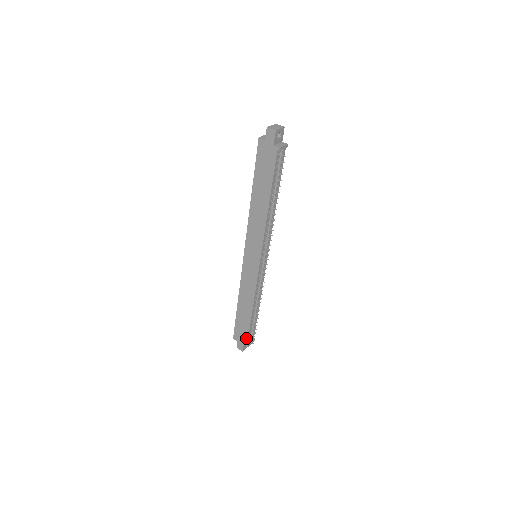
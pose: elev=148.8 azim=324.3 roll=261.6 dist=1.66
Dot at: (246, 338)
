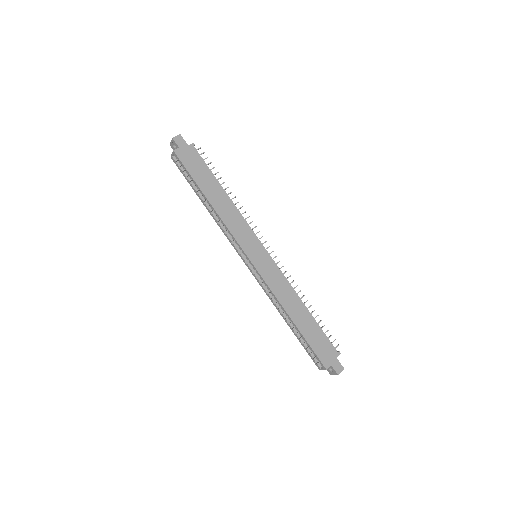
Dot at: (331, 346)
